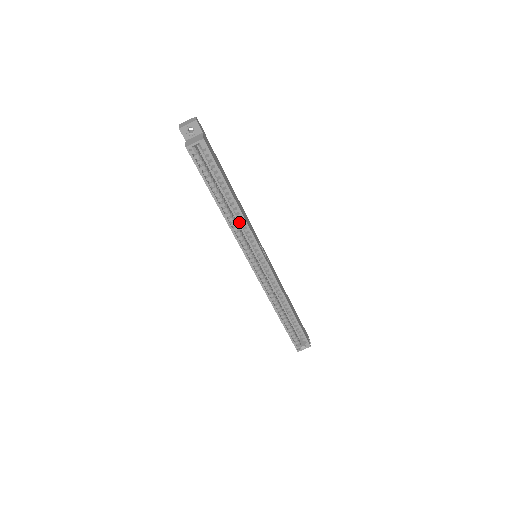
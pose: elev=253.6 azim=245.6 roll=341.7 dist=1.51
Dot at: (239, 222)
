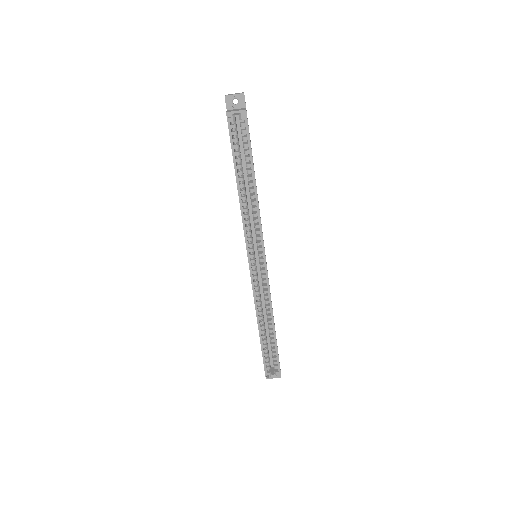
Dot at: (252, 210)
